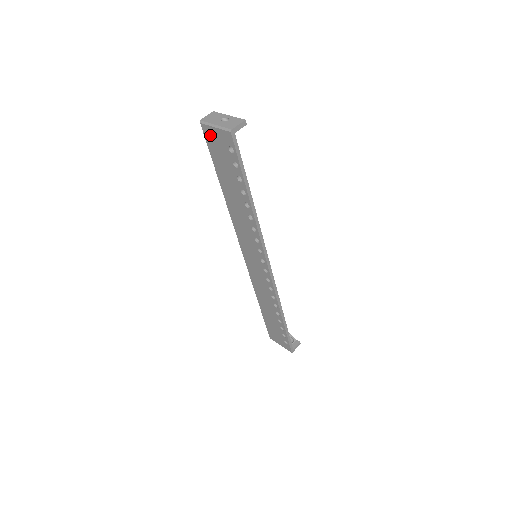
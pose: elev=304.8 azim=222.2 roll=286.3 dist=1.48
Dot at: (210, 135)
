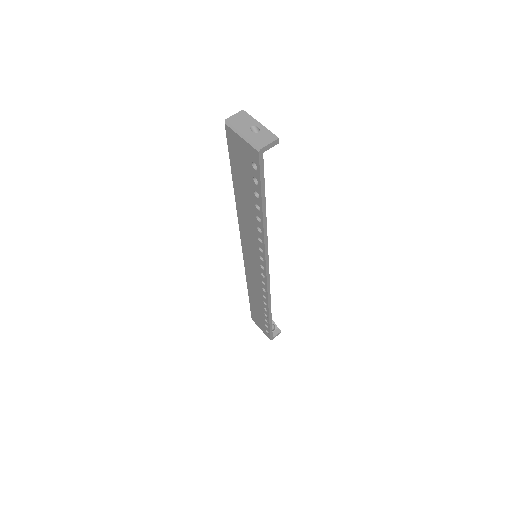
Dot at: (233, 140)
